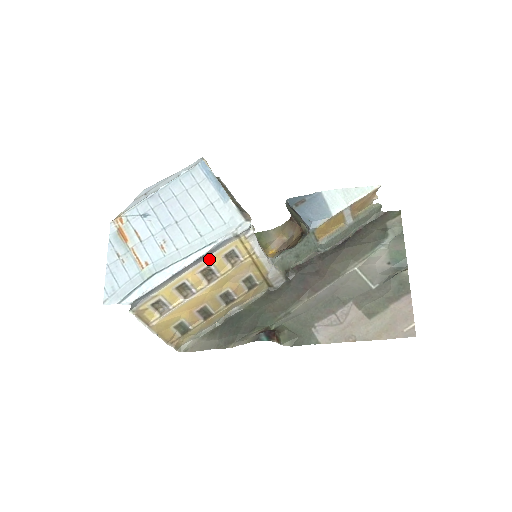
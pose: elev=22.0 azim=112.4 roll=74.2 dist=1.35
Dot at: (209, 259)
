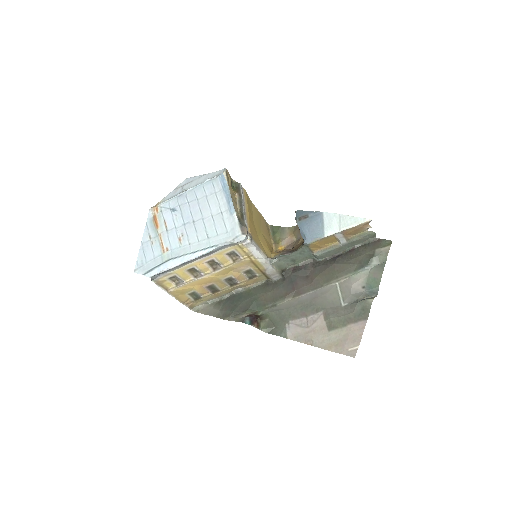
Dot at: (213, 255)
